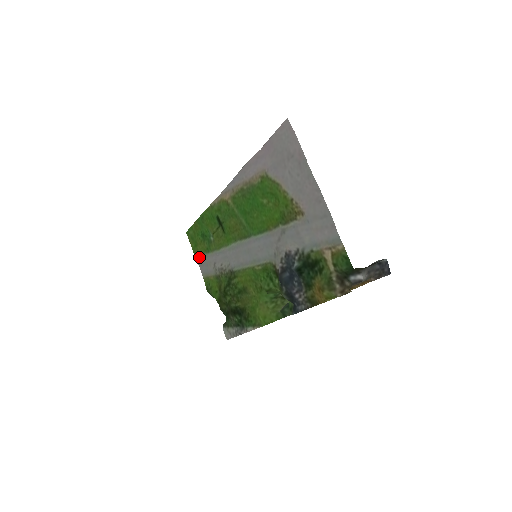
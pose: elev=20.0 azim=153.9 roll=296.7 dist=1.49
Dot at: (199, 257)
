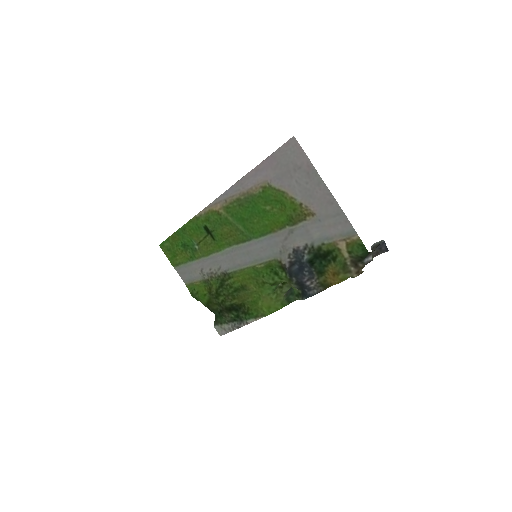
Dot at: (179, 266)
